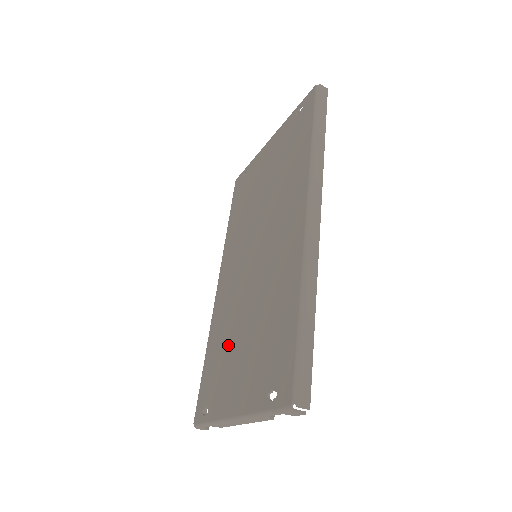
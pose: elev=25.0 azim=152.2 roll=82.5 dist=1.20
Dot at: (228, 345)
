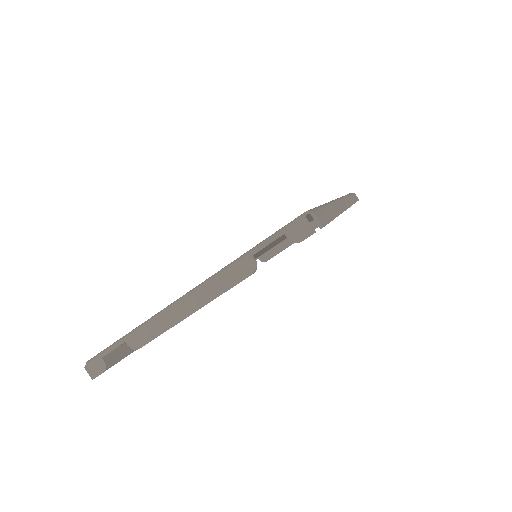
Dot at: occluded
